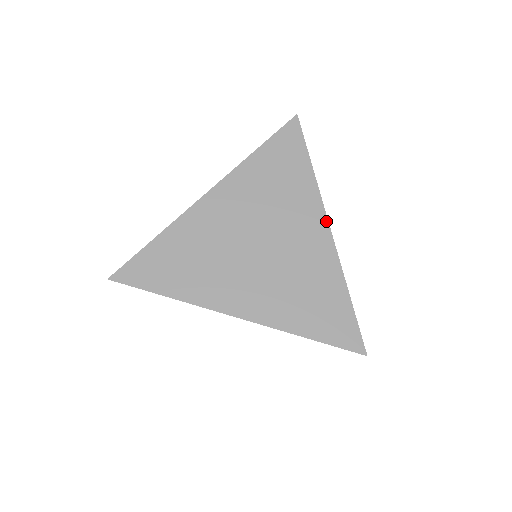
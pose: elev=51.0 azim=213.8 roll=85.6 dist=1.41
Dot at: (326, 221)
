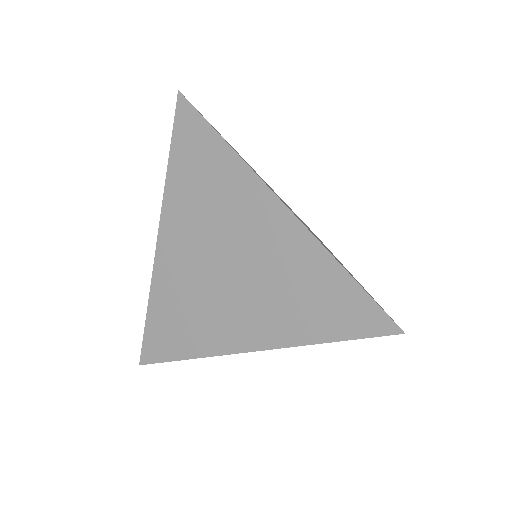
Dot at: (273, 196)
